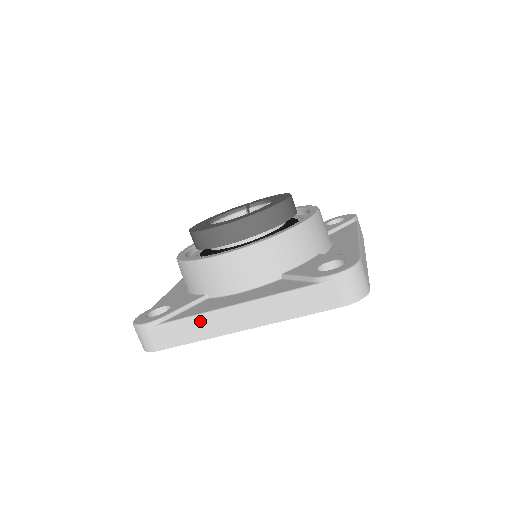
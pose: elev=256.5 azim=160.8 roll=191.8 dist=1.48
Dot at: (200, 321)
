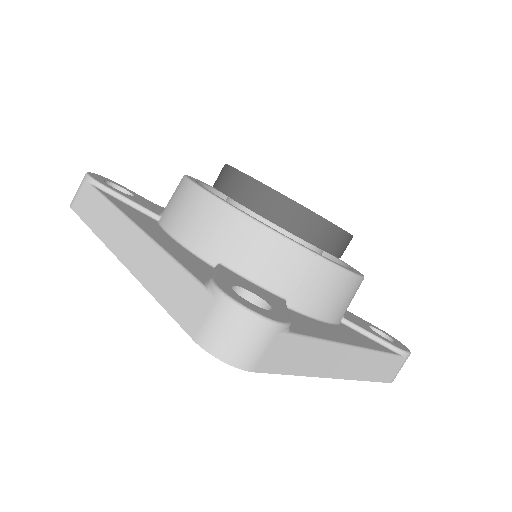
Dot at: (324, 350)
